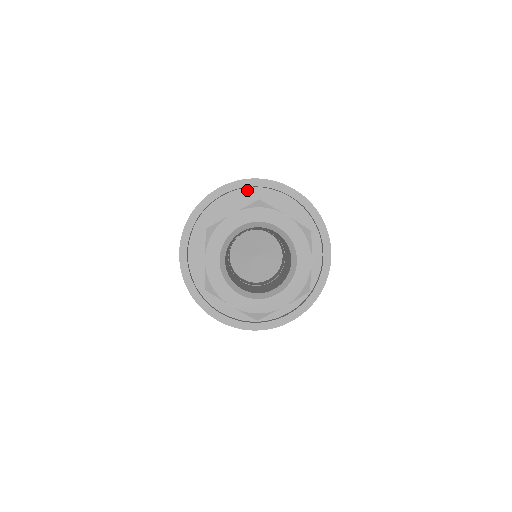
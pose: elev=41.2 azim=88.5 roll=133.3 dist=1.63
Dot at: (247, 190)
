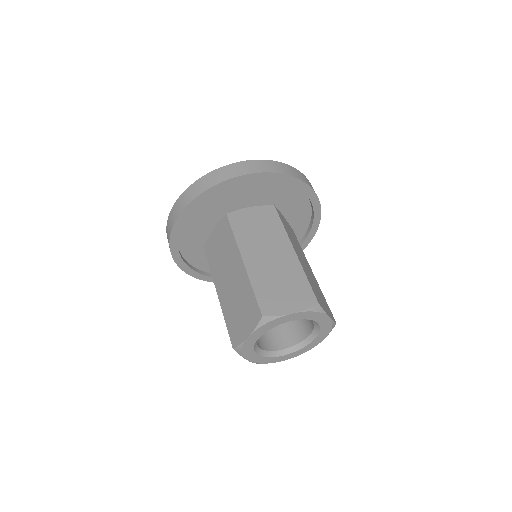
Dot at: occluded
